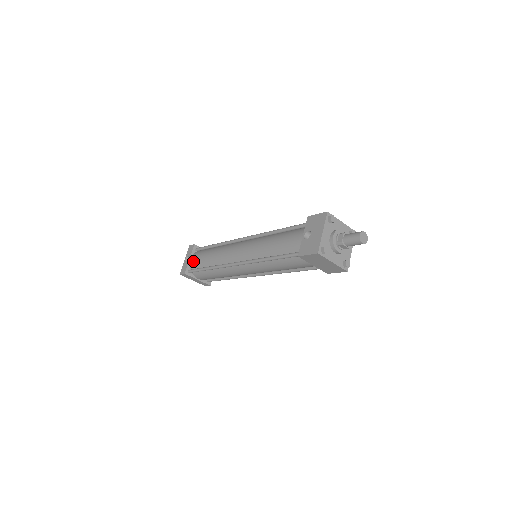
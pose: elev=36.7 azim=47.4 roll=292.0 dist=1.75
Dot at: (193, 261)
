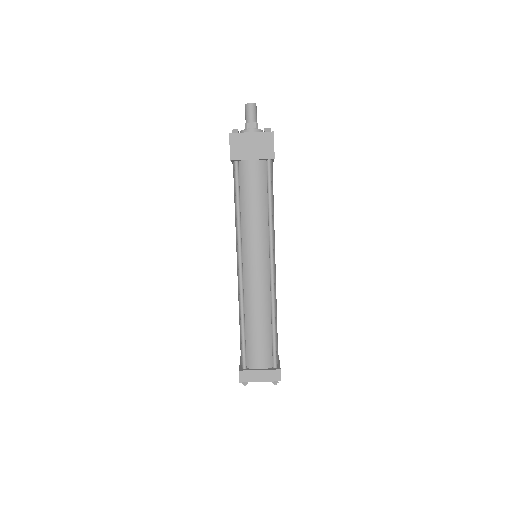
Dot at: occluded
